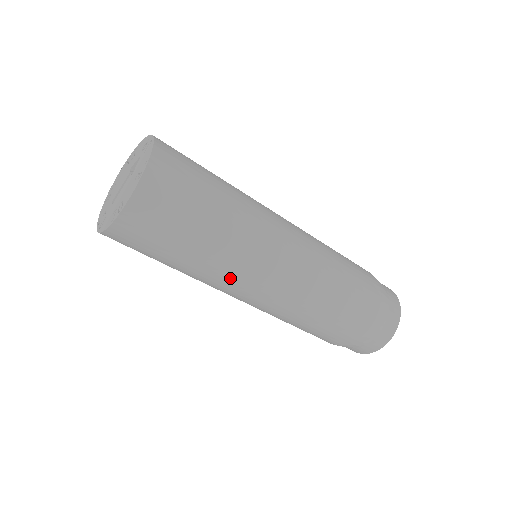
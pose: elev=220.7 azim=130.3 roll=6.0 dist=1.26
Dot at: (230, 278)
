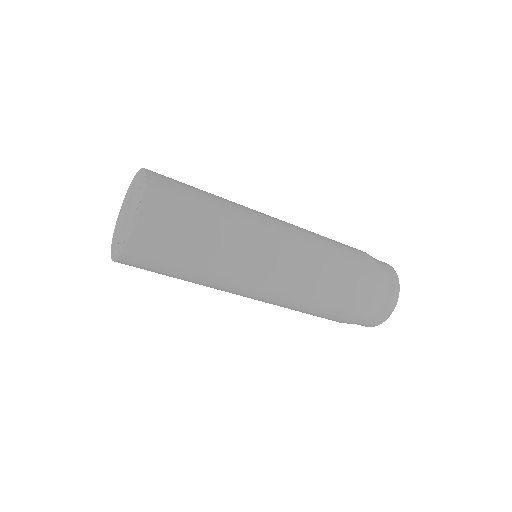
Dot at: (249, 249)
